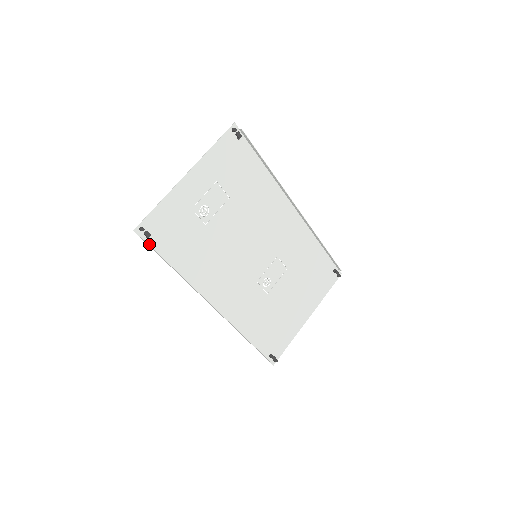
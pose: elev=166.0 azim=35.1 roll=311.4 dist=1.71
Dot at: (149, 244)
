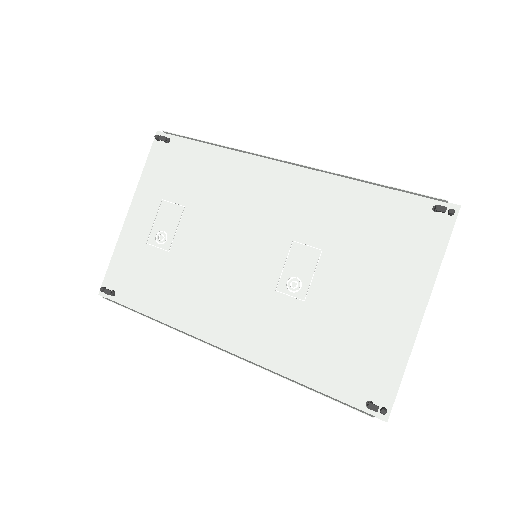
Dot at: (117, 302)
